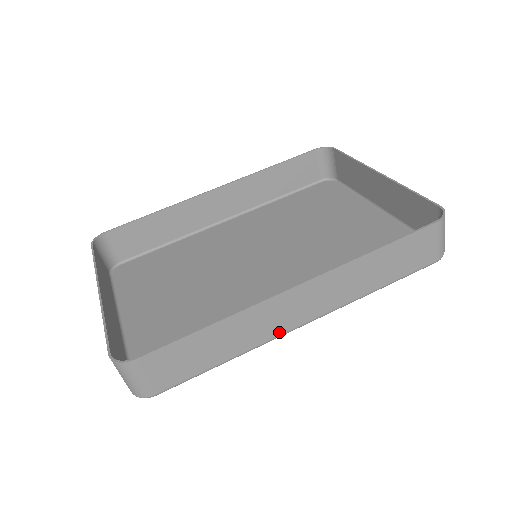
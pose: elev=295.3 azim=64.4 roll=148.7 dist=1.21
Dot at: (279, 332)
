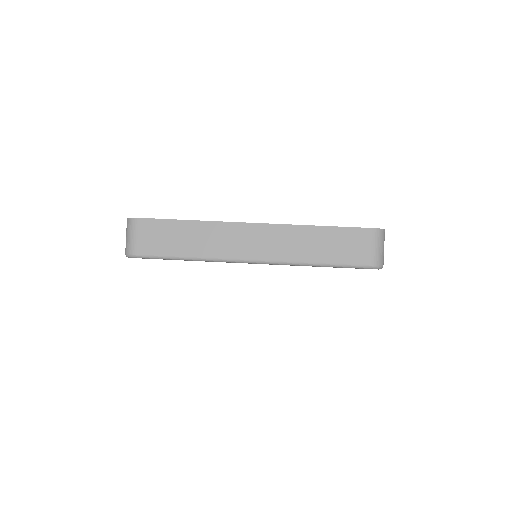
Dot at: (232, 255)
